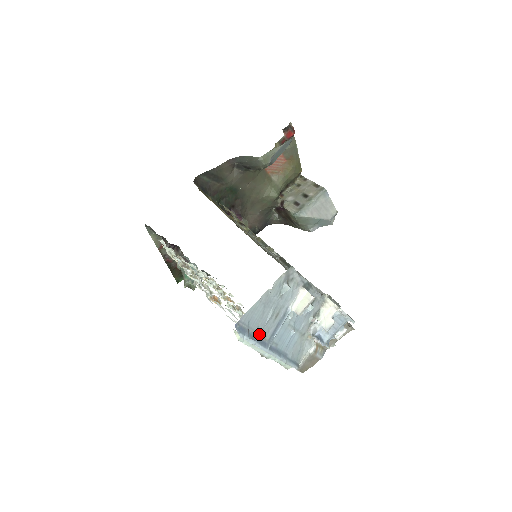
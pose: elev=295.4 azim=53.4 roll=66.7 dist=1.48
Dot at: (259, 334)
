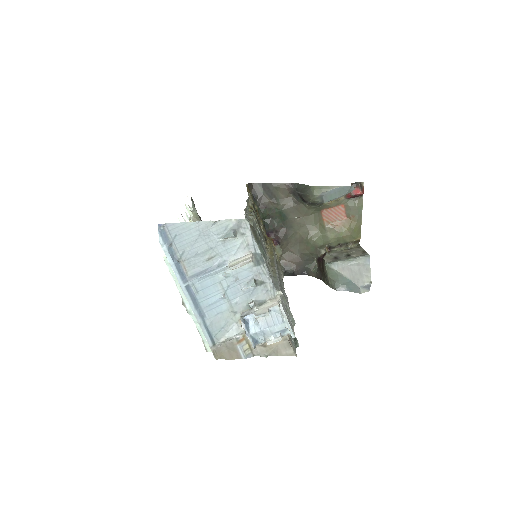
Dot at: (182, 260)
